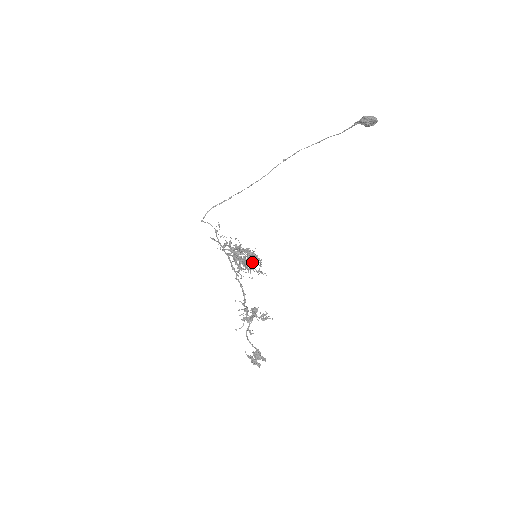
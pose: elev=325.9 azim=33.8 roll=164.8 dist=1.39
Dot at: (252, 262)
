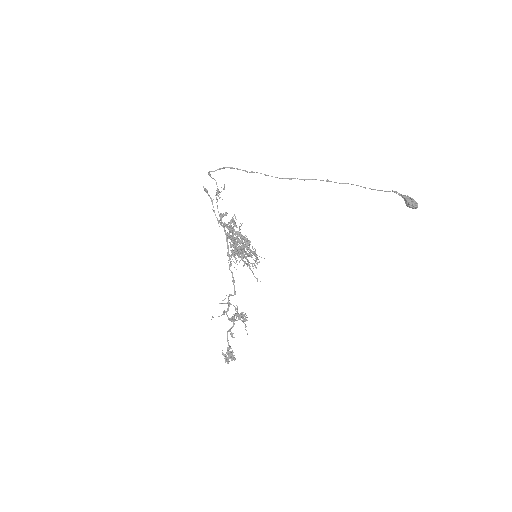
Dot at: occluded
